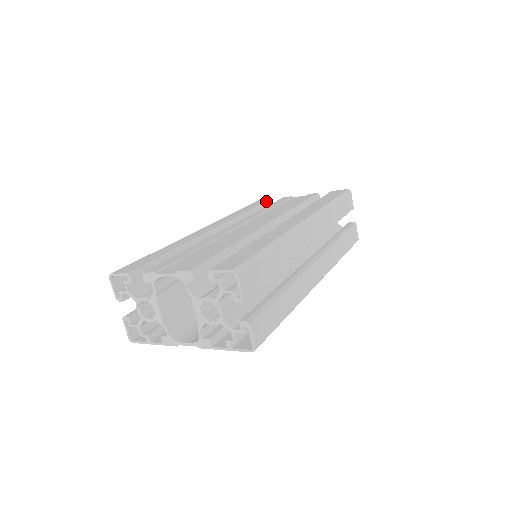
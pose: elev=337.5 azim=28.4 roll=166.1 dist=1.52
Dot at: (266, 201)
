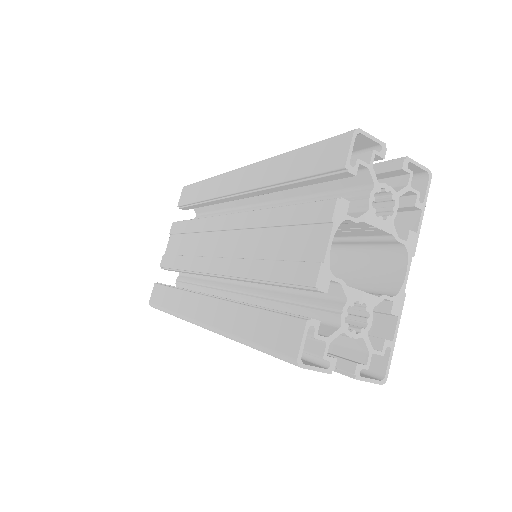
Dot at: (158, 284)
